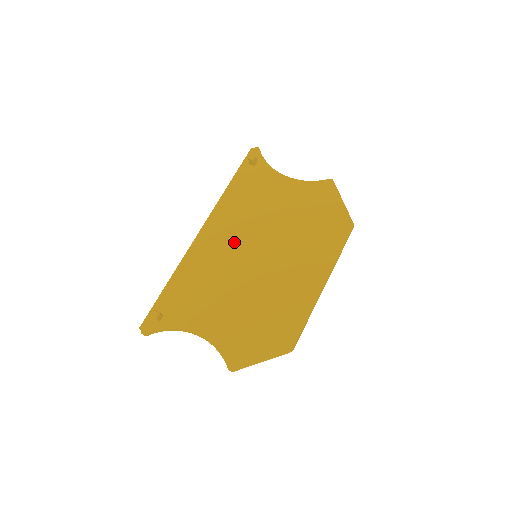
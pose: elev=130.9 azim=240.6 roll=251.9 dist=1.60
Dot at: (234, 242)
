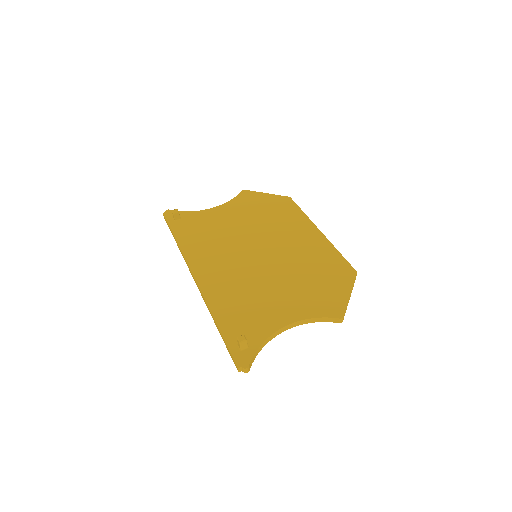
Dot at: (230, 260)
